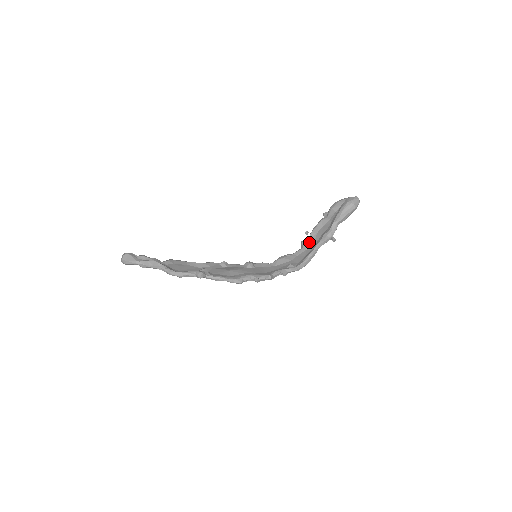
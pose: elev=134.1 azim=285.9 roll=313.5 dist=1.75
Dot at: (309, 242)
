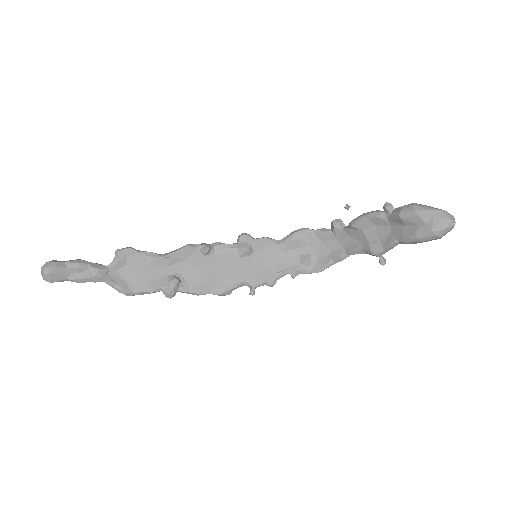
Dot at: (345, 232)
